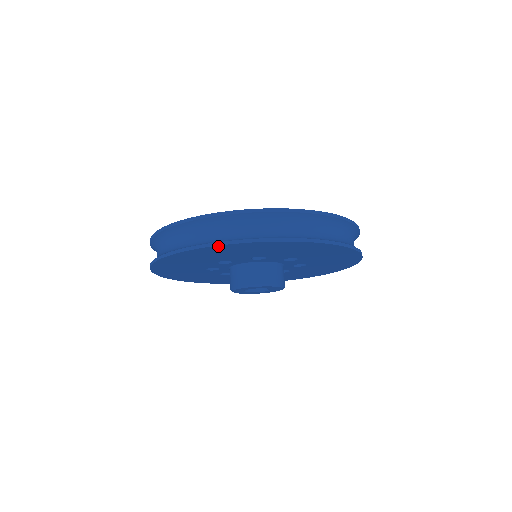
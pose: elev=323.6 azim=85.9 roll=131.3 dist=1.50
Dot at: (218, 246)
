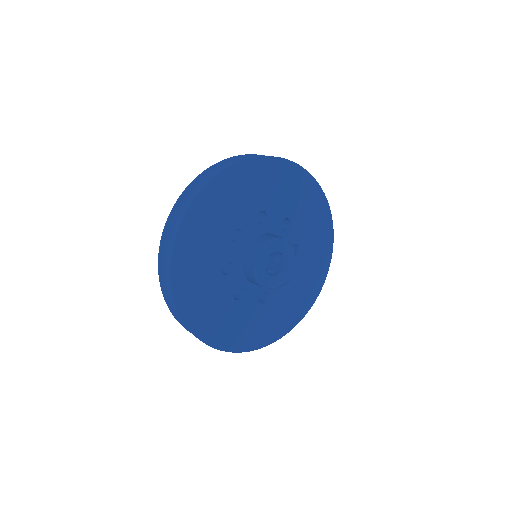
Dot at: (230, 169)
